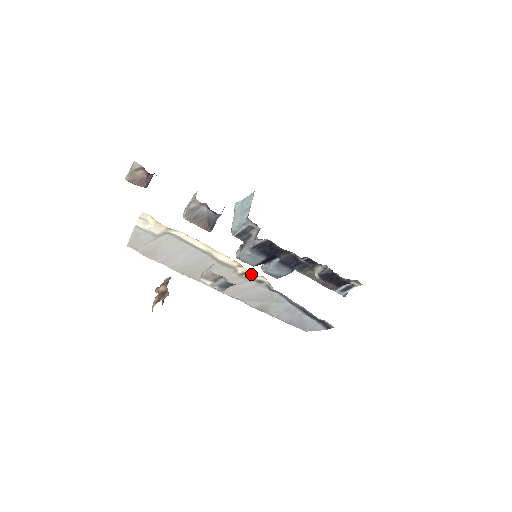
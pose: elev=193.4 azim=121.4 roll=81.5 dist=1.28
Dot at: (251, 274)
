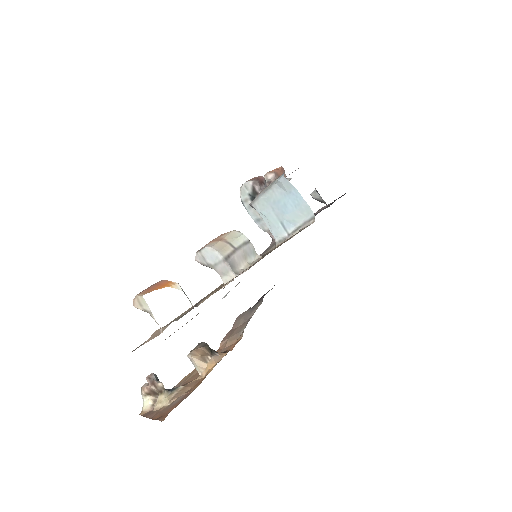
Dot at: occluded
